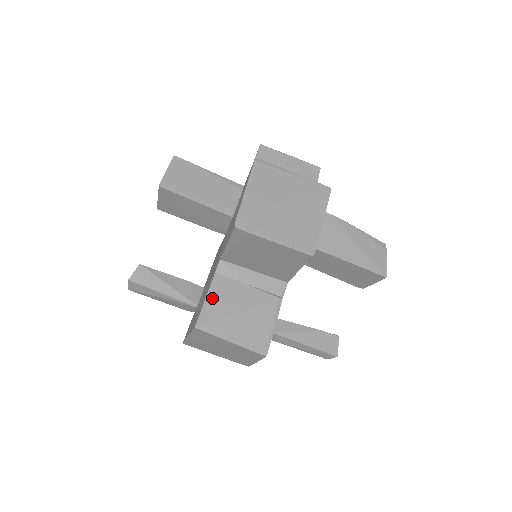
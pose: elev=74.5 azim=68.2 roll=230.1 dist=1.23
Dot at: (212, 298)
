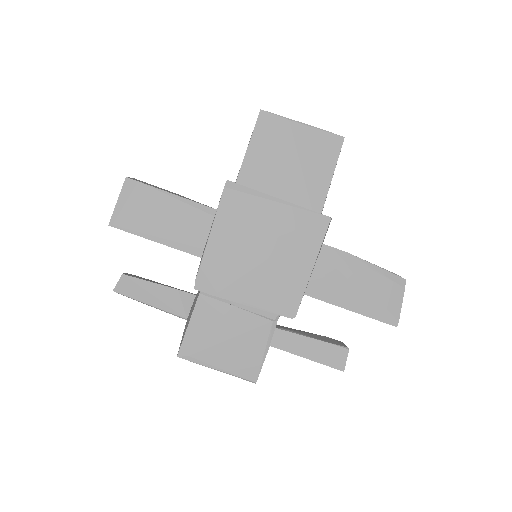
Dot at: (195, 324)
